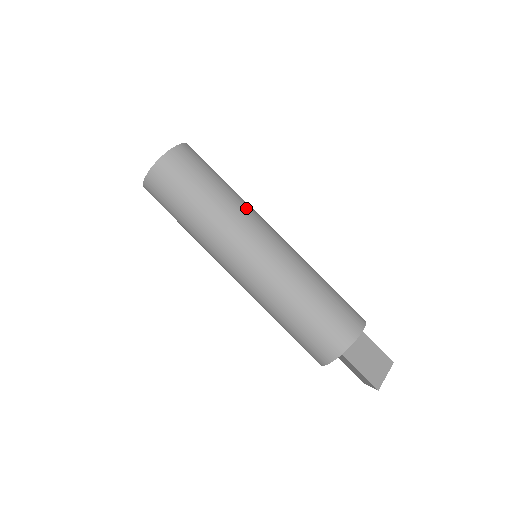
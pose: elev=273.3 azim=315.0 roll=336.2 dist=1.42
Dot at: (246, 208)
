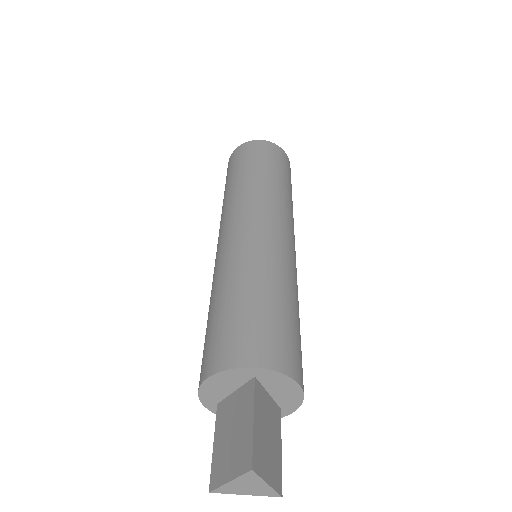
Dot at: occluded
